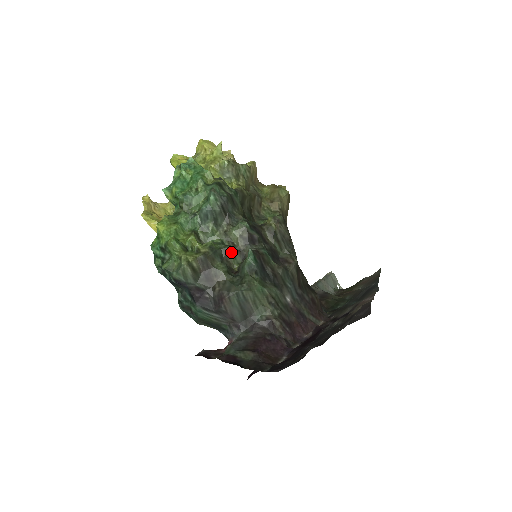
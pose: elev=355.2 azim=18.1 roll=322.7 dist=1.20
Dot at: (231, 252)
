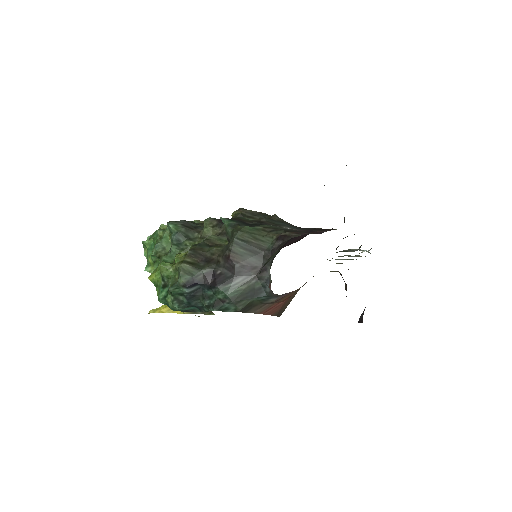
Dot at: (213, 238)
